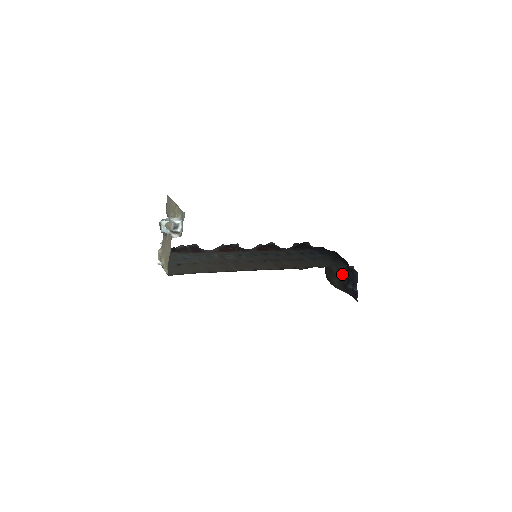
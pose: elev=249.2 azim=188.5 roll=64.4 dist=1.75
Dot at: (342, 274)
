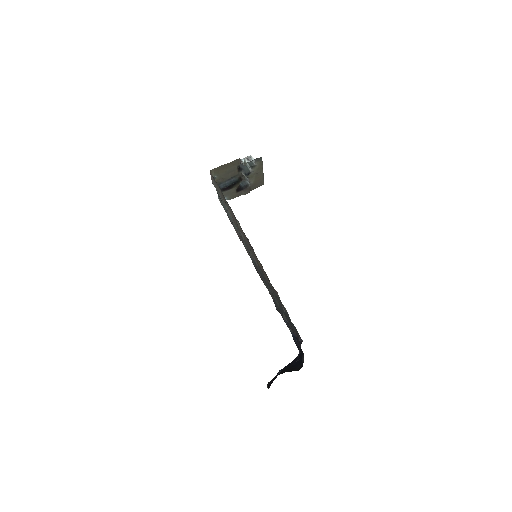
Dot at: (286, 371)
